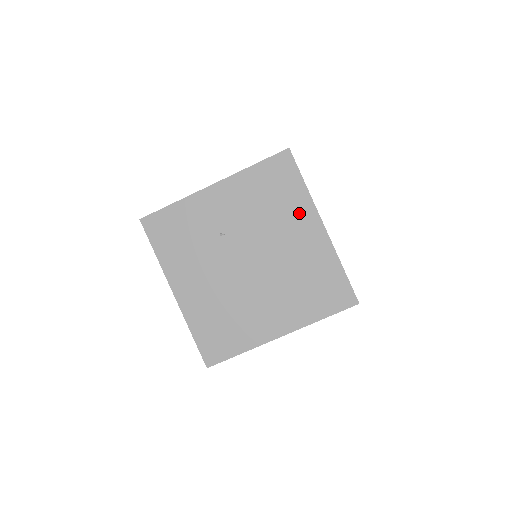
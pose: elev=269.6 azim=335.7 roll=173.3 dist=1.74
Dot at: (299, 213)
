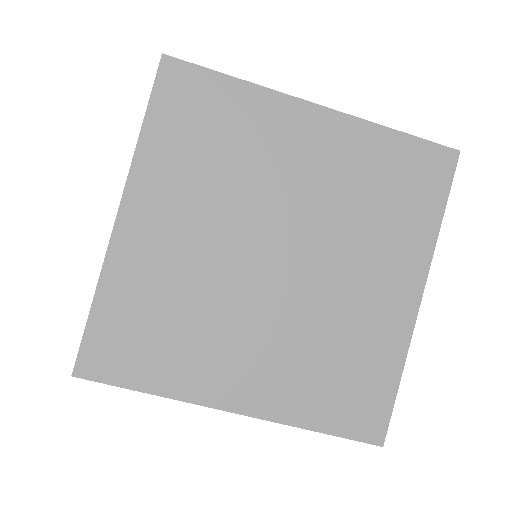
Dot at: occluded
